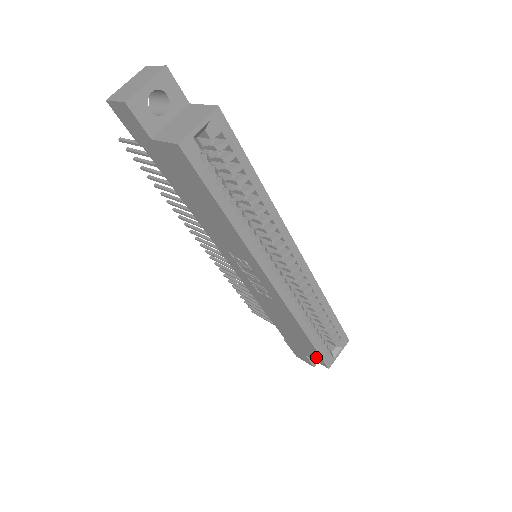
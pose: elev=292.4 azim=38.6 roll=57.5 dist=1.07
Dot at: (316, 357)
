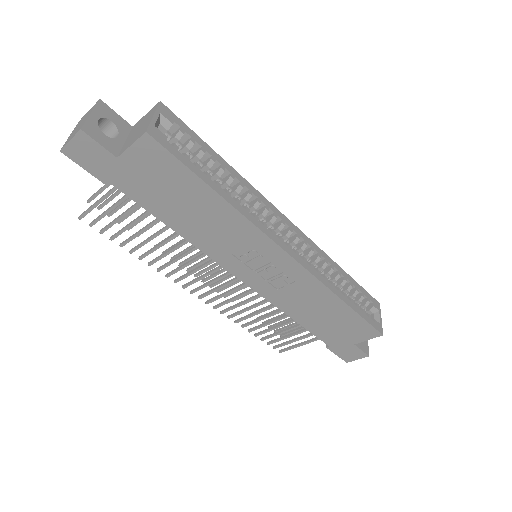
Dot at: (365, 331)
